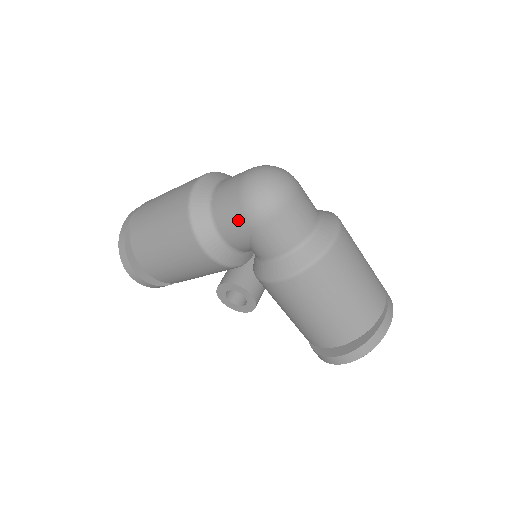
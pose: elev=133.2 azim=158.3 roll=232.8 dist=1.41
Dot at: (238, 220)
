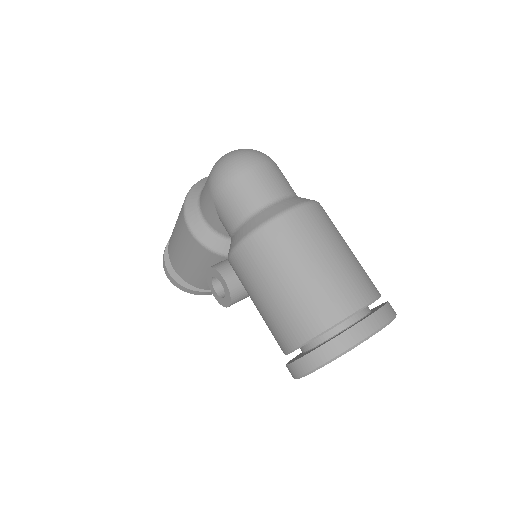
Dot at: (207, 192)
